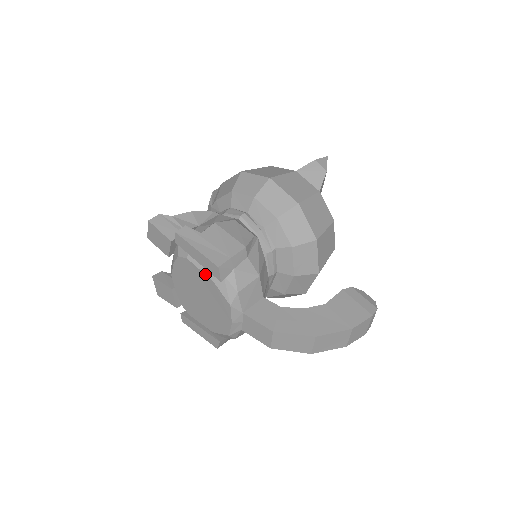
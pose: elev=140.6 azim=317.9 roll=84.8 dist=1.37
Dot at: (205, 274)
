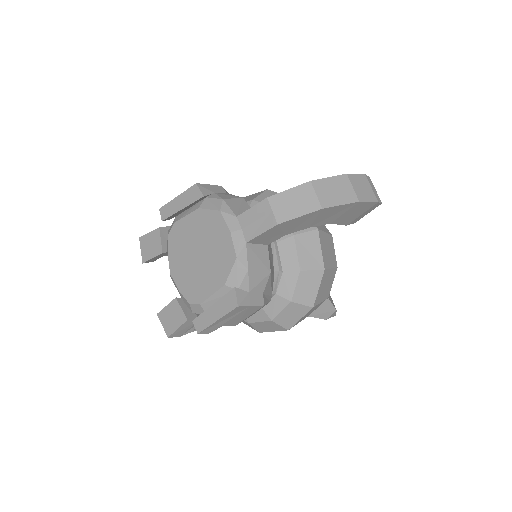
Dot at: (191, 212)
